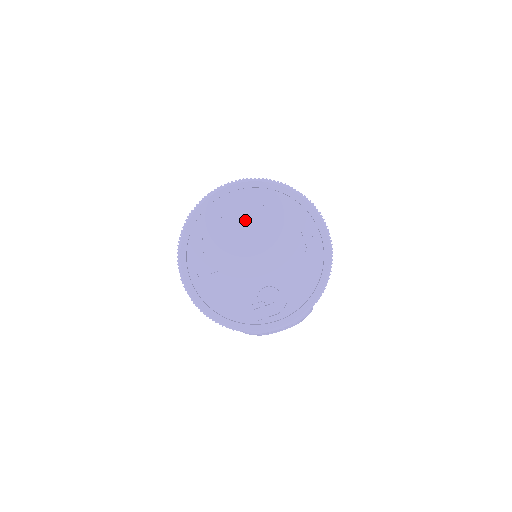
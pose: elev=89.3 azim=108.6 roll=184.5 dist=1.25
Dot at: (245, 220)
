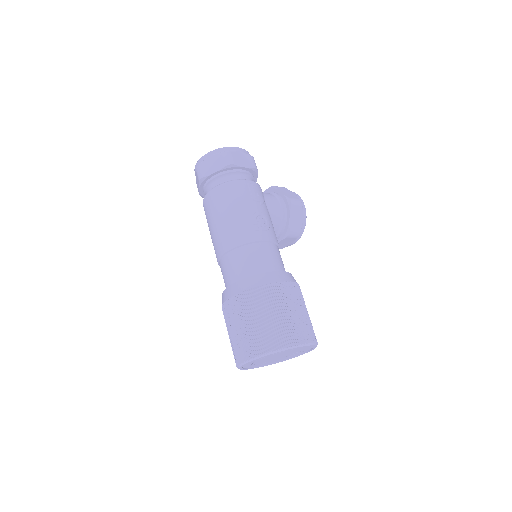
Dot at: (263, 359)
